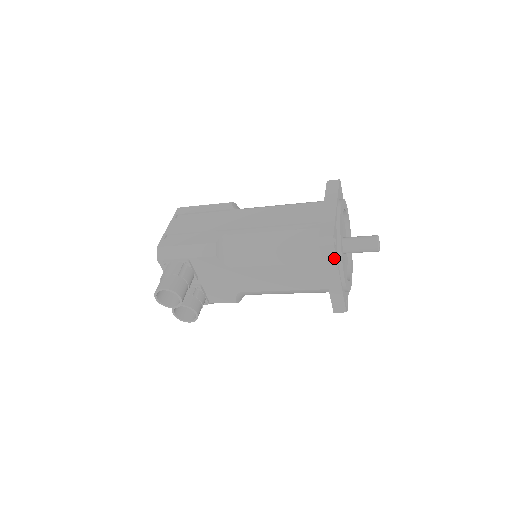
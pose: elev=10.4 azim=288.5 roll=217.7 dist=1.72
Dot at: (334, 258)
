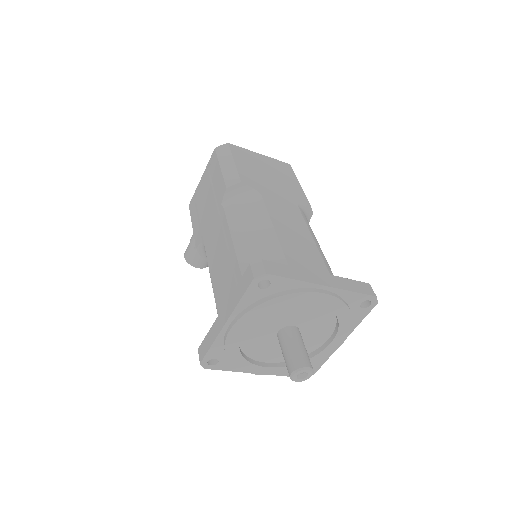
Dot at: (223, 368)
